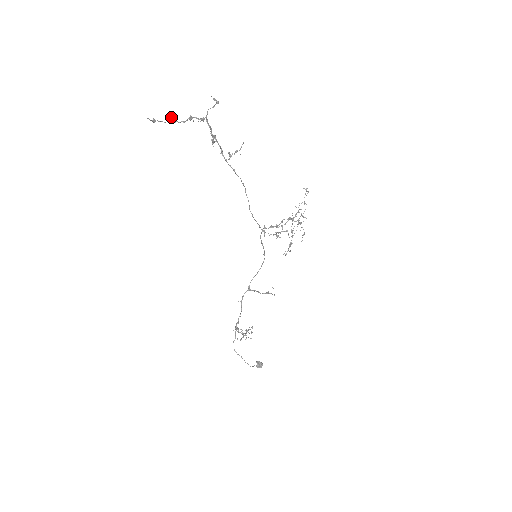
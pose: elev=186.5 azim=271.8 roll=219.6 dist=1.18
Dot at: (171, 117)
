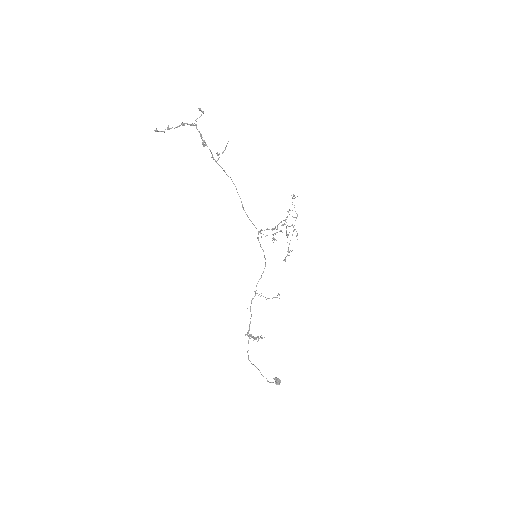
Dot at: (168, 125)
